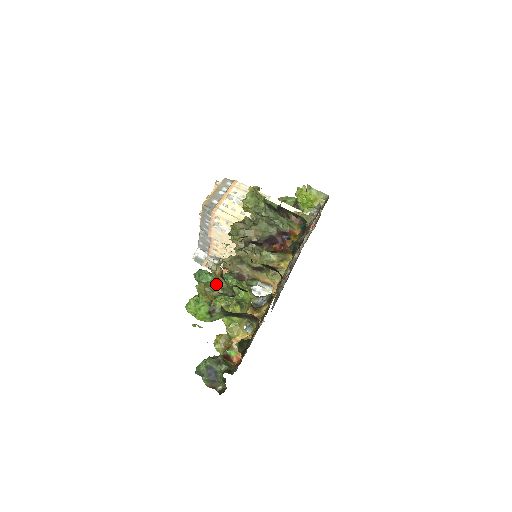
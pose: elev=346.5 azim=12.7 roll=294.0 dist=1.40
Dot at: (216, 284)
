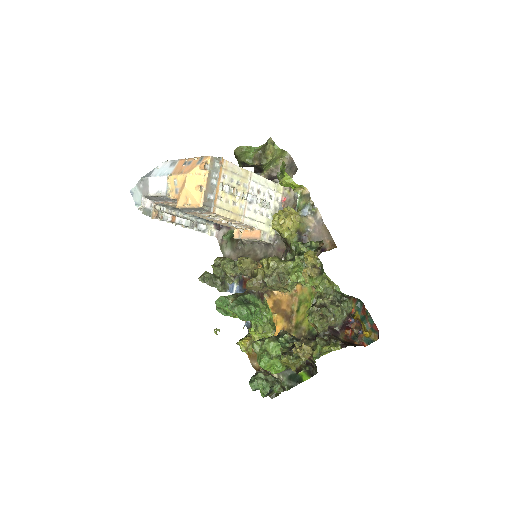
Dot at: (296, 356)
